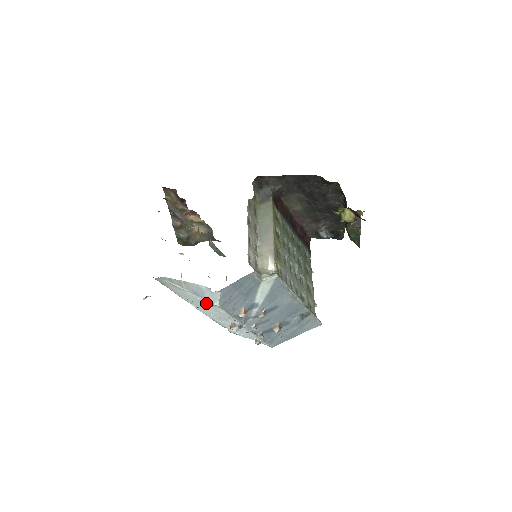
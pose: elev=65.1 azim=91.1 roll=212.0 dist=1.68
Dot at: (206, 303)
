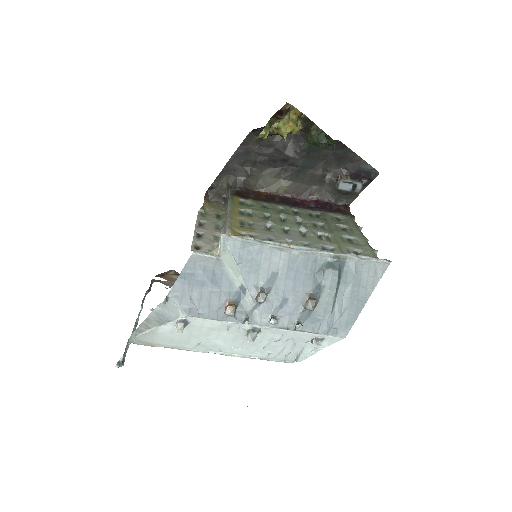
Dot at: (176, 325)
